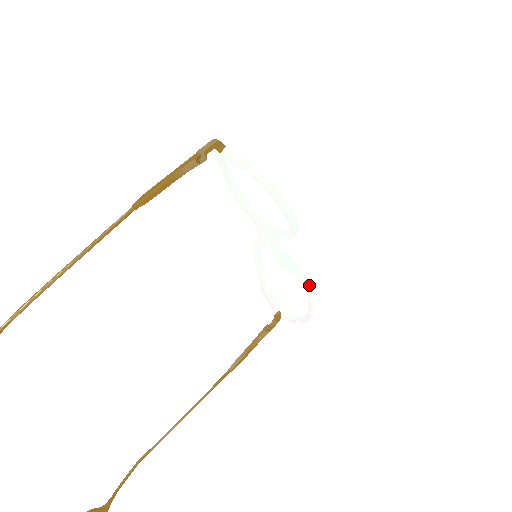
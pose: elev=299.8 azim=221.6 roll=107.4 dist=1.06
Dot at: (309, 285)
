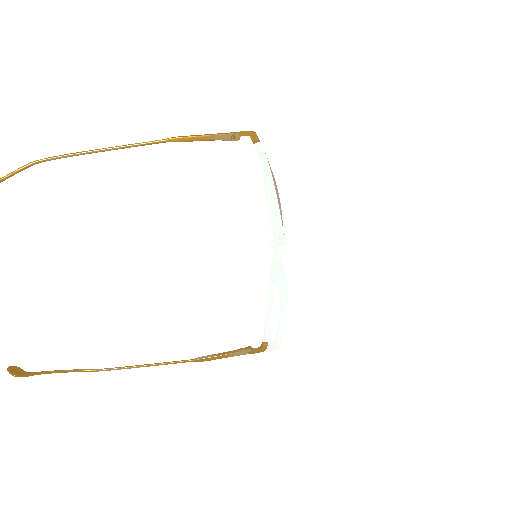
Dot at: (286, 304)
